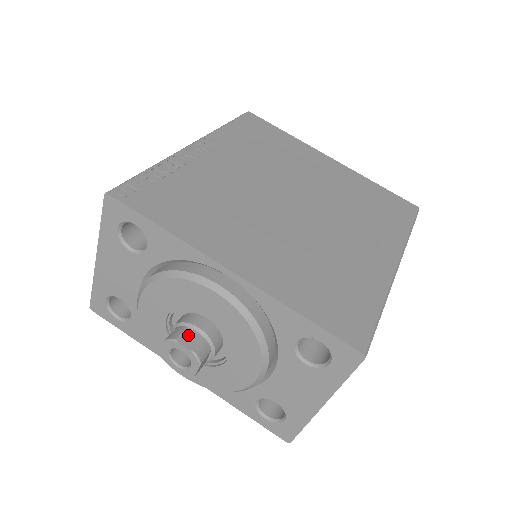
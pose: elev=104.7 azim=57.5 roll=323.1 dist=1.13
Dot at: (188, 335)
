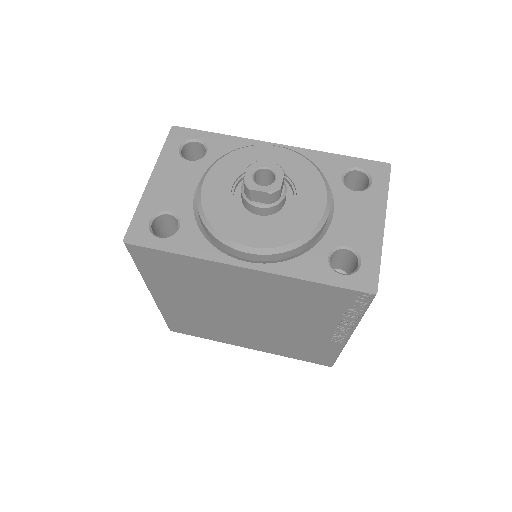
Dot at: occluded
